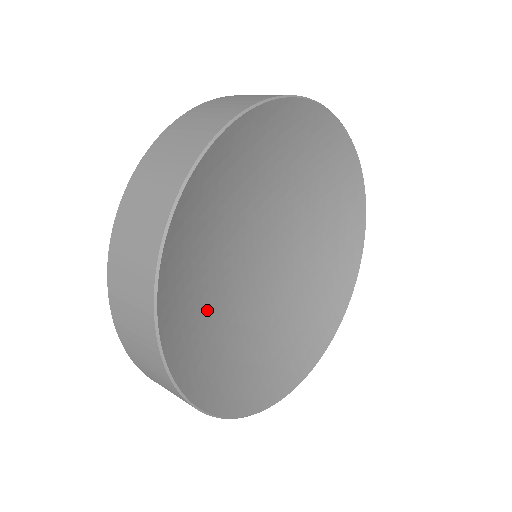
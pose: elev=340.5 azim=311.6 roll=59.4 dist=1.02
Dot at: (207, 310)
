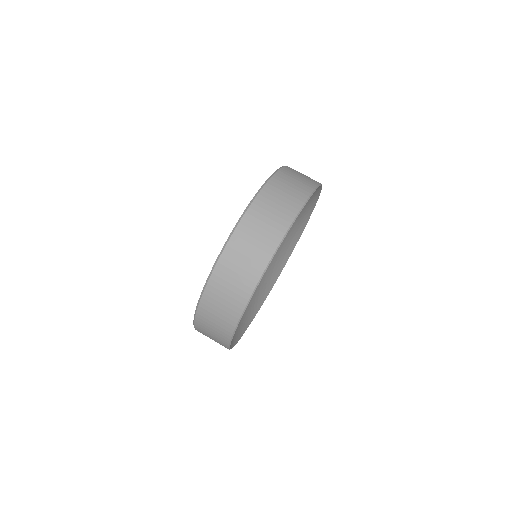
Dot at: occluded
